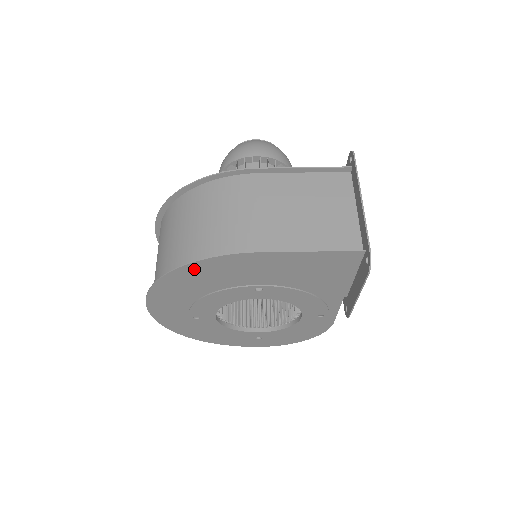
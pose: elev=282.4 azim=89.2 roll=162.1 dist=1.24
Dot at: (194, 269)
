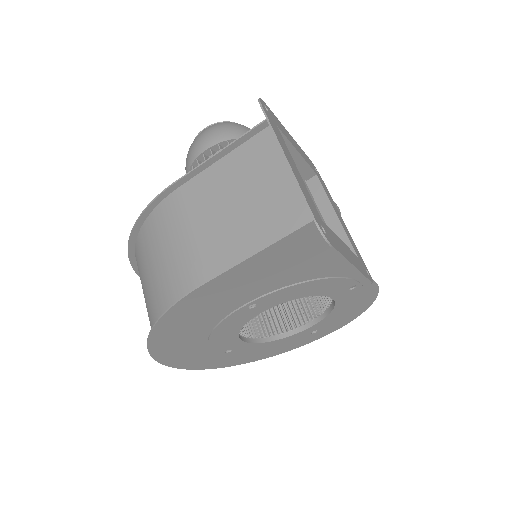
Dot at: (165, 327)
